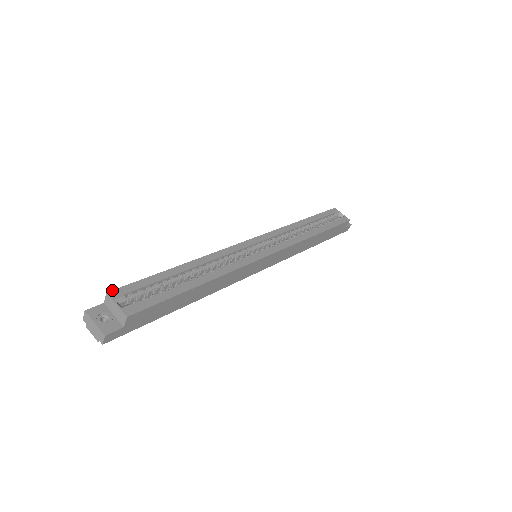
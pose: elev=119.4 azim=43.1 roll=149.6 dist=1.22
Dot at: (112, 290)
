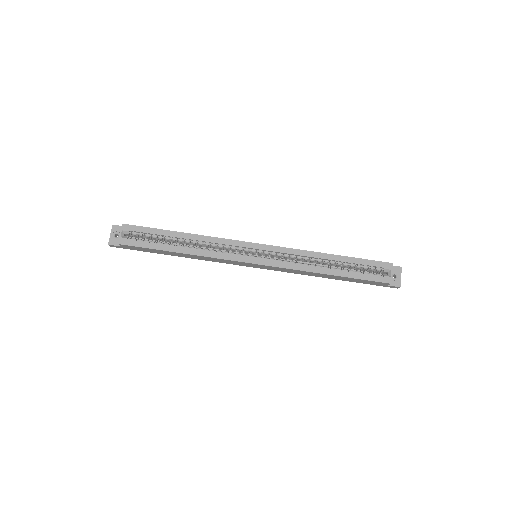
Dot at: (126, 224)
